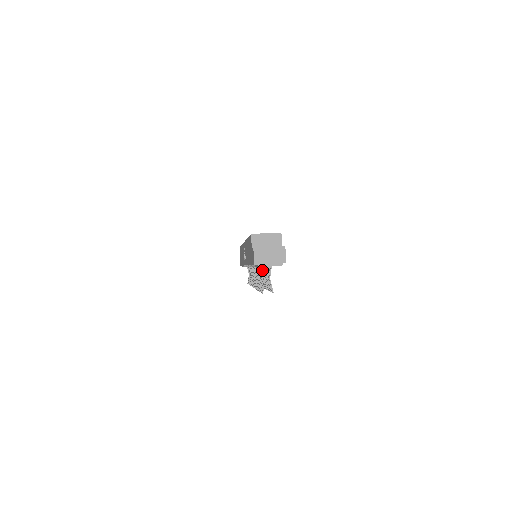
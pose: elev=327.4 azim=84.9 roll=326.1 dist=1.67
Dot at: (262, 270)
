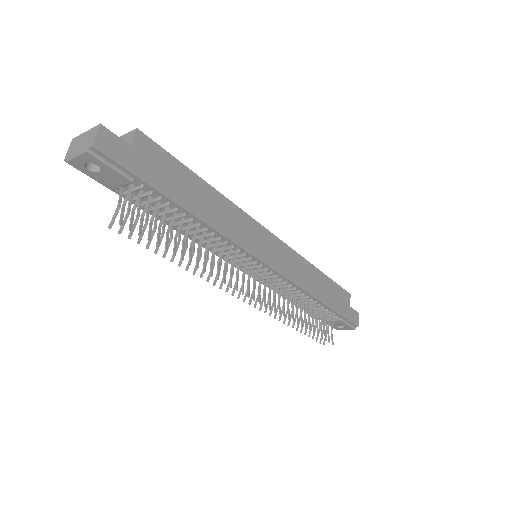
Dot at: (119, 195)
